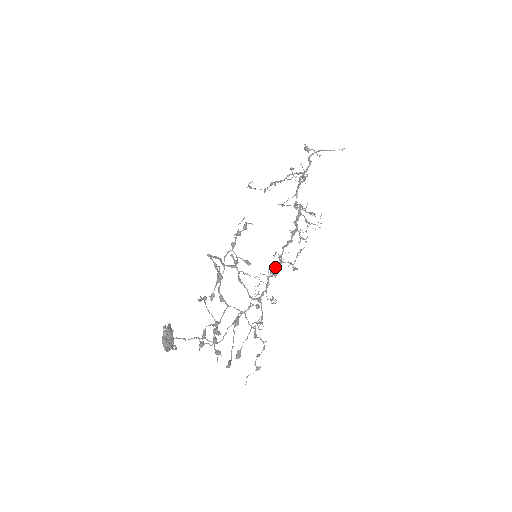
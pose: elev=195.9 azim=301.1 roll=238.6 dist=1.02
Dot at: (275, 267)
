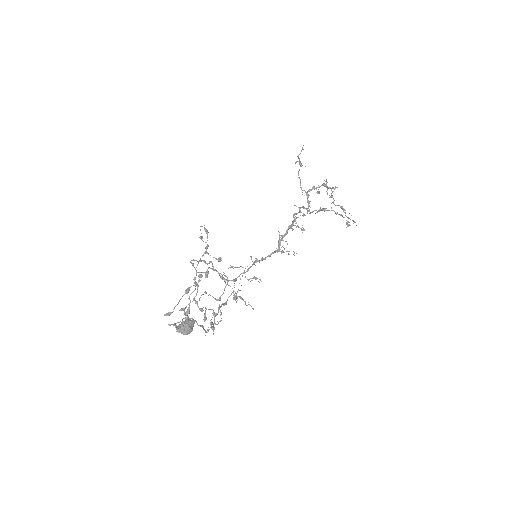
Dot at: (266, 257)
